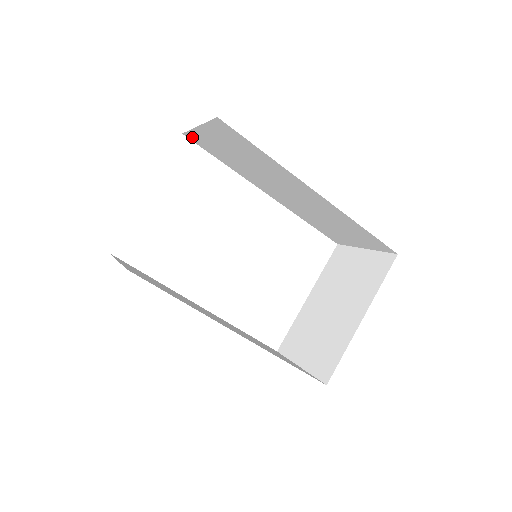
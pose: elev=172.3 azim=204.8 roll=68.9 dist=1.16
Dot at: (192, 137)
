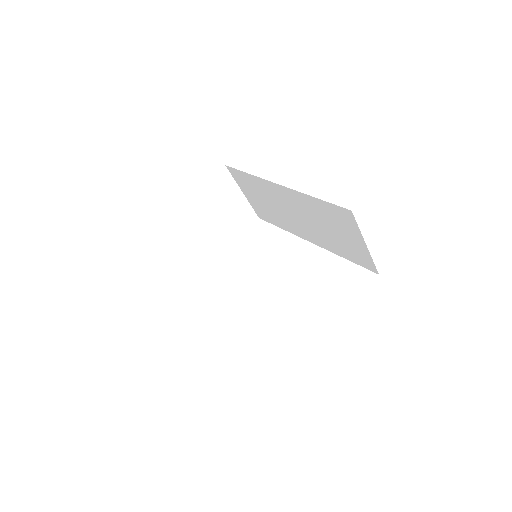
Dot at: (259, 214)
